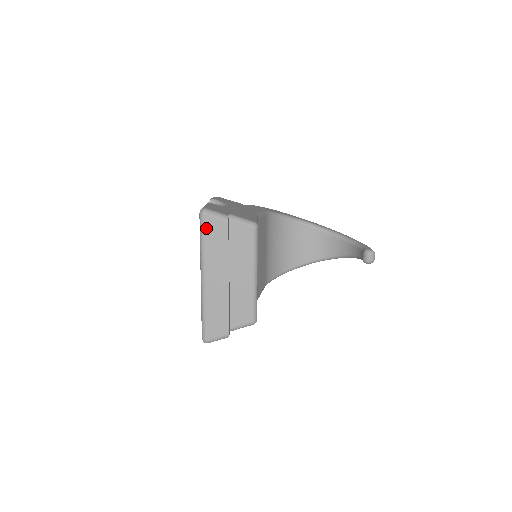
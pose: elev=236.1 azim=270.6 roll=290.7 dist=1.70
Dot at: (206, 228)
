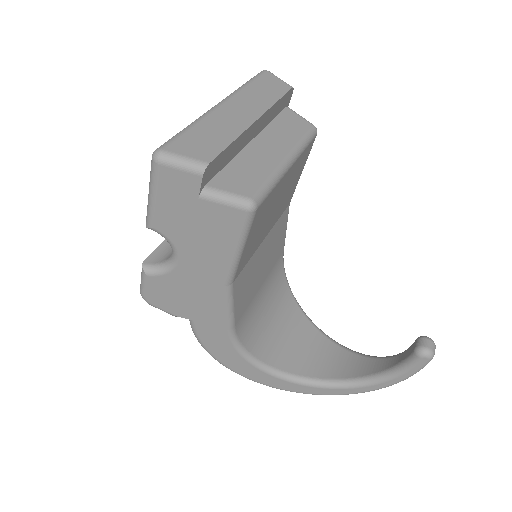
Dot at: (261, 78)
